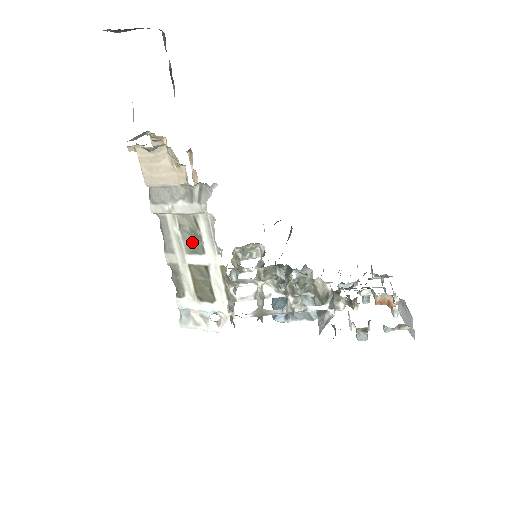
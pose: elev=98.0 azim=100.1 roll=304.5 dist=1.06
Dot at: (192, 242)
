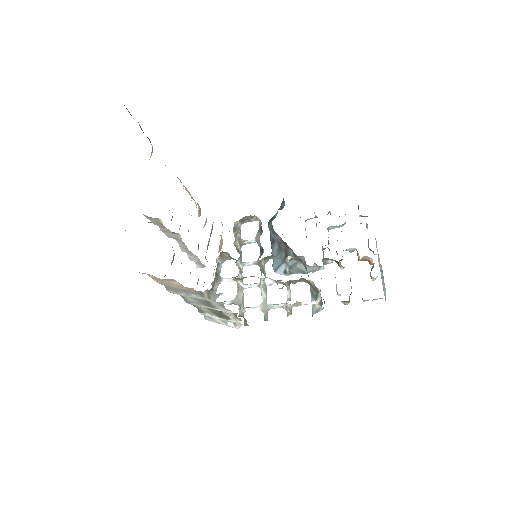
Dot at: (207, 304)
